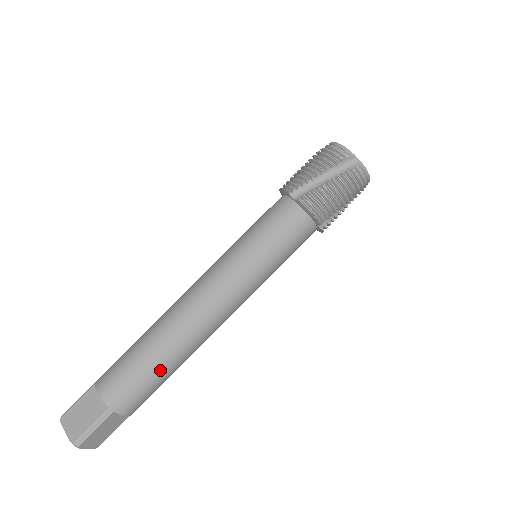
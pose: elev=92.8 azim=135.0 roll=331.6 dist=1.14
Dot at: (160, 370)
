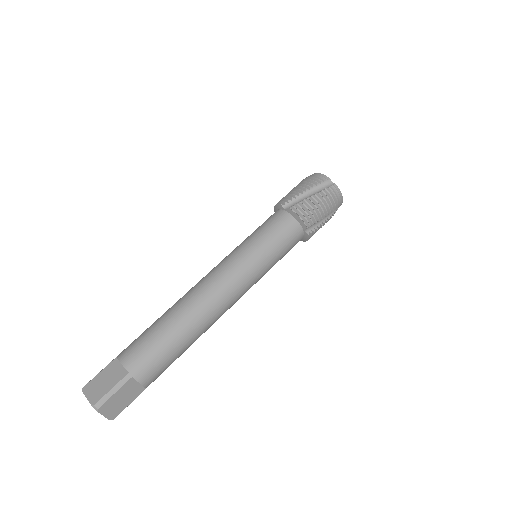
Dot at: (175, 341)
